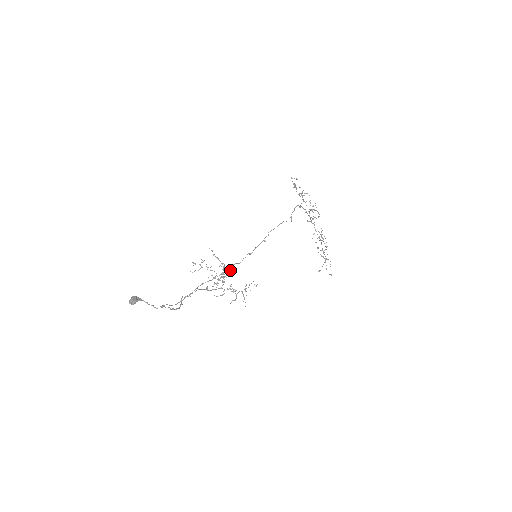
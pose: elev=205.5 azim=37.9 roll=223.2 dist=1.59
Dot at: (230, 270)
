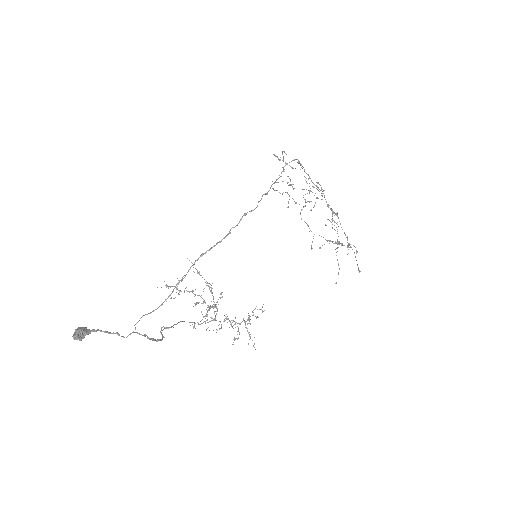
Dot at: (221, 293)
